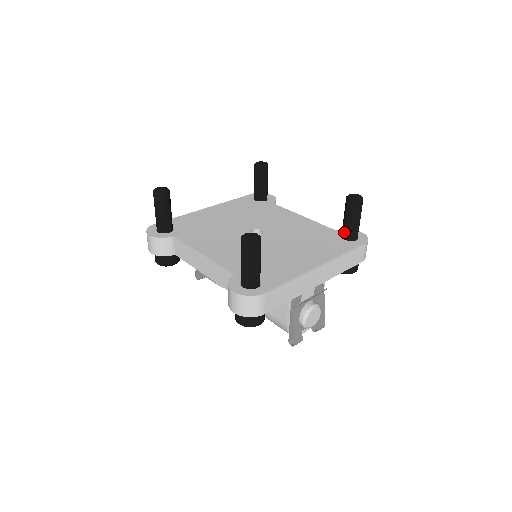
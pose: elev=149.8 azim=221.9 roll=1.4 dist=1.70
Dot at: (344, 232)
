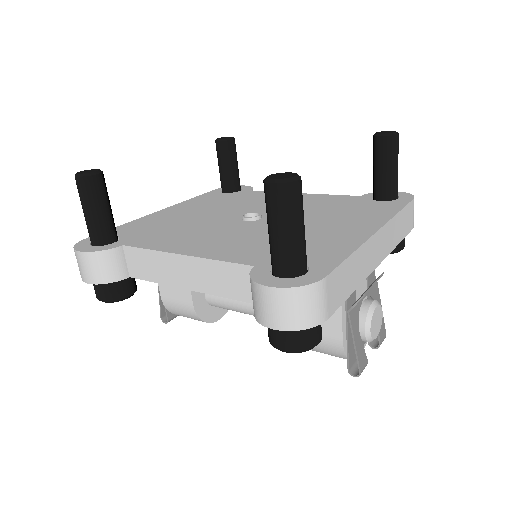
Dot at: (379, 190)
